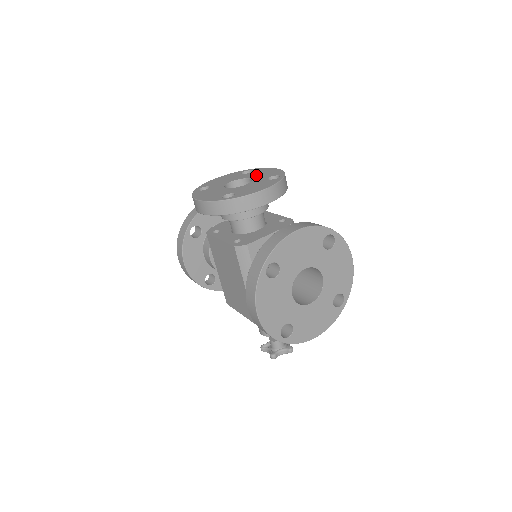
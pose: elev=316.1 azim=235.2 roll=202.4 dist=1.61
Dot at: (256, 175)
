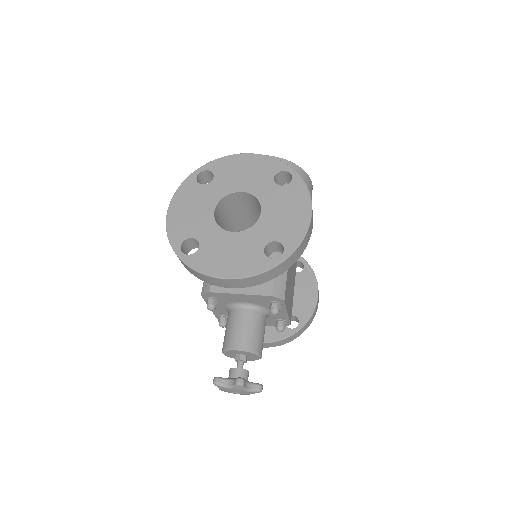
Dot at: occluded
